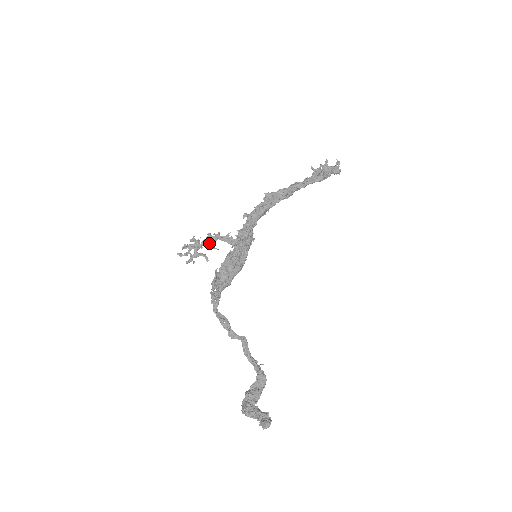
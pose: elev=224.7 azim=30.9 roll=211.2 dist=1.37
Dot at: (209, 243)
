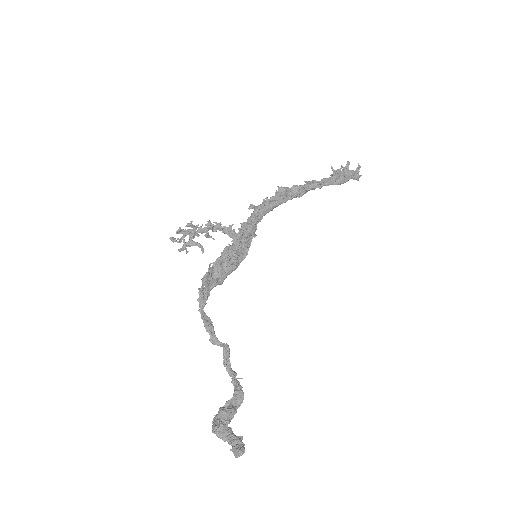
Dot at: (207, 231)
